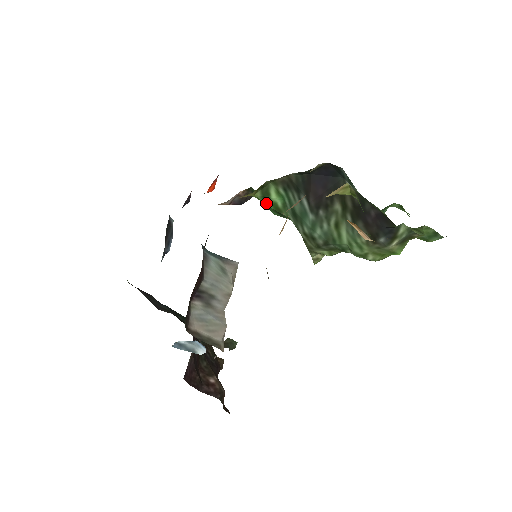
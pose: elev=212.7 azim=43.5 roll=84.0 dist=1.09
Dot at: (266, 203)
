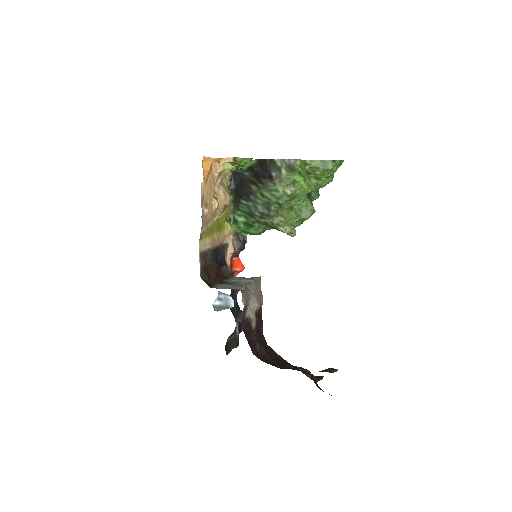
Dot at: (240, 226)
